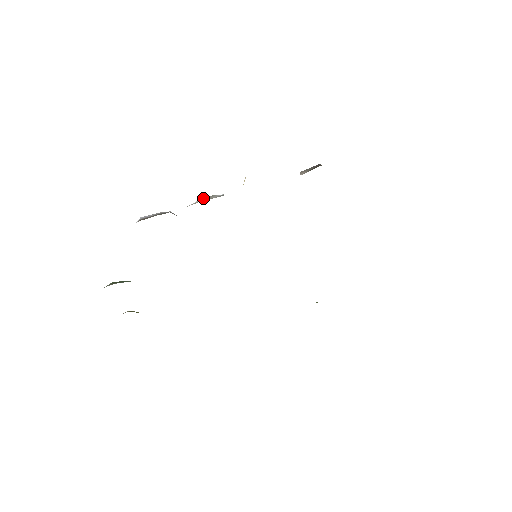
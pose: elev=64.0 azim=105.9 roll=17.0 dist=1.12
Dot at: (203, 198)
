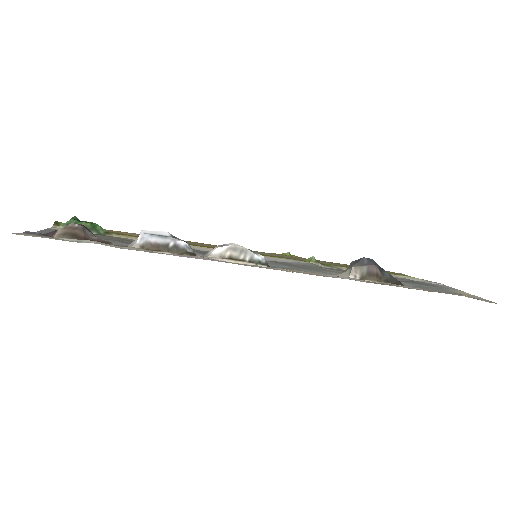
Dot at: (232, 247)
